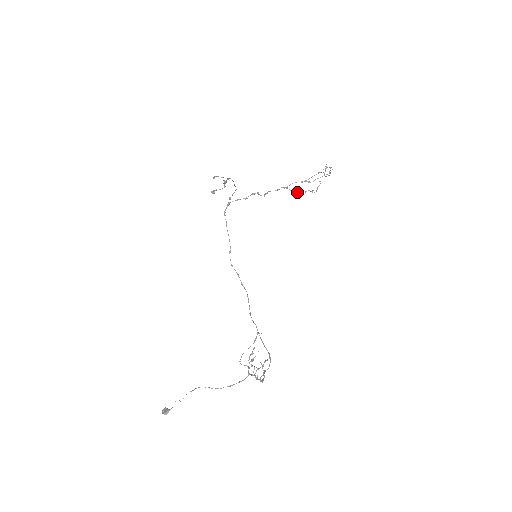
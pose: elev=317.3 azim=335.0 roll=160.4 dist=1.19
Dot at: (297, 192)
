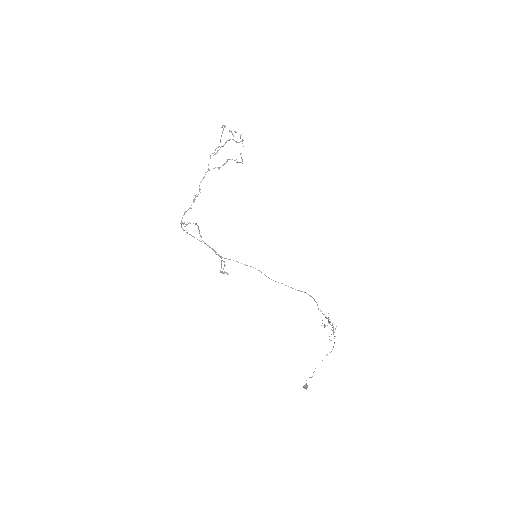
Dot at: occluded
